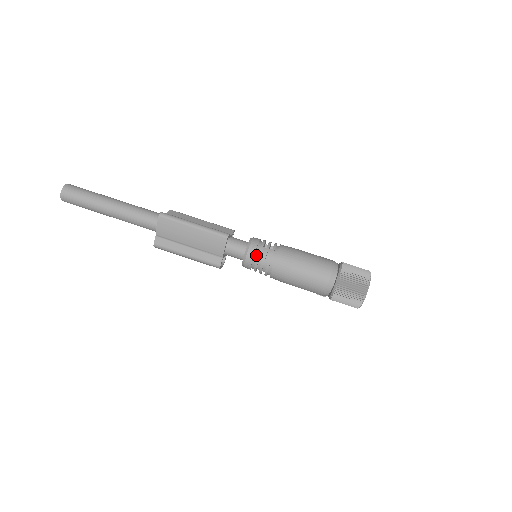
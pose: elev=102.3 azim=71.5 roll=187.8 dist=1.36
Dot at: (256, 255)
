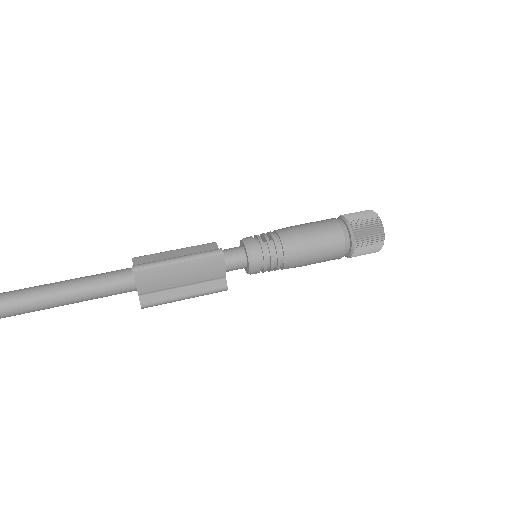
Dot at: (261, 255)
